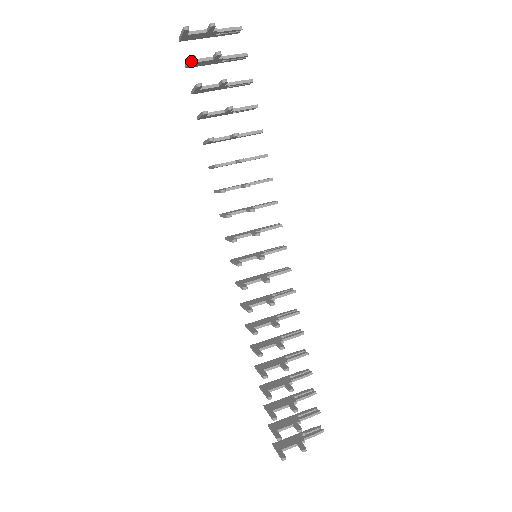
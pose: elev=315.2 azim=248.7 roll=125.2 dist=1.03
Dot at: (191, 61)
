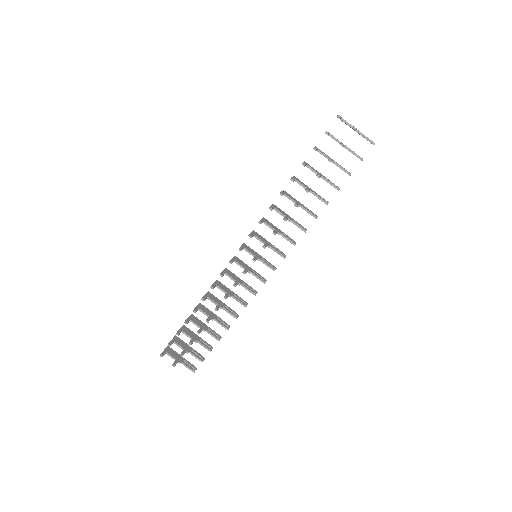
Dot at: occluded
